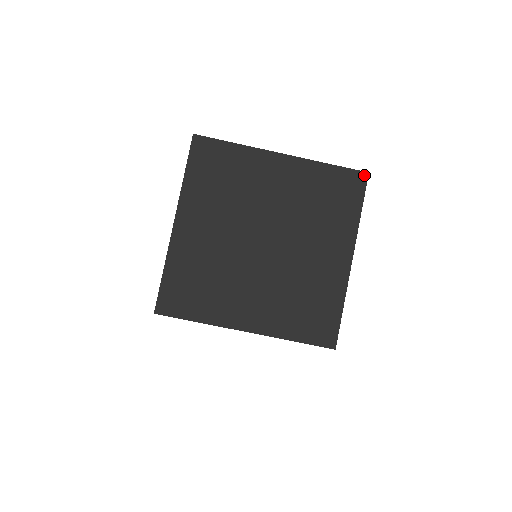
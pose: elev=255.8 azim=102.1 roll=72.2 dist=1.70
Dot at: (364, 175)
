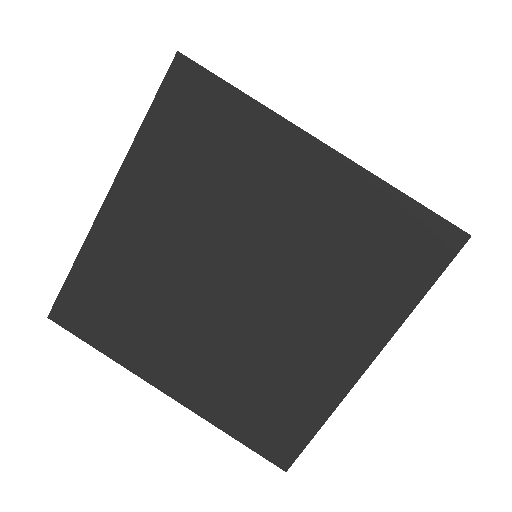
Dot at: occluded
